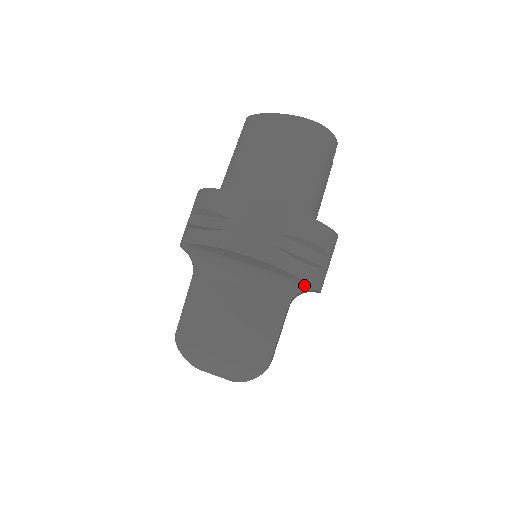
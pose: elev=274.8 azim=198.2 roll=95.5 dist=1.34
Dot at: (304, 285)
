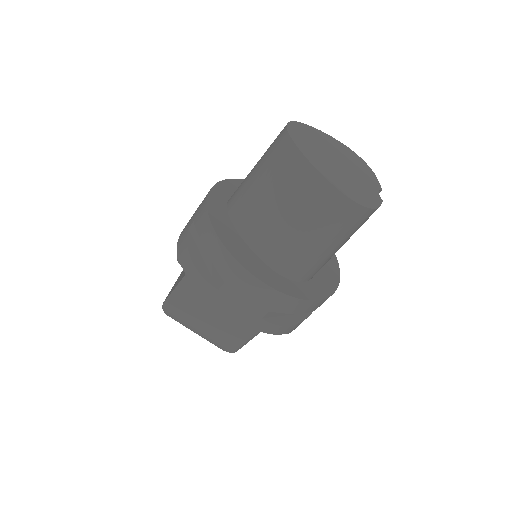
Dot at: occluded
